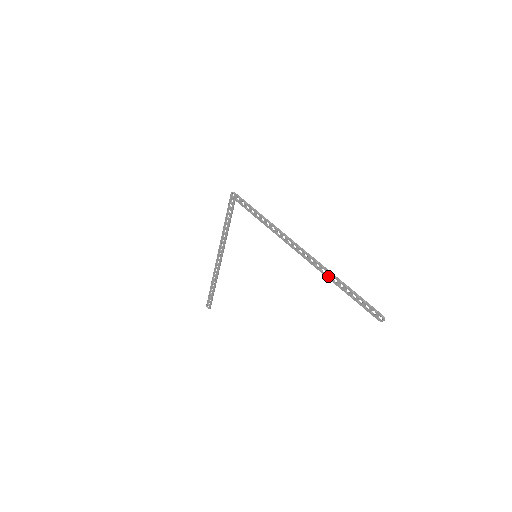
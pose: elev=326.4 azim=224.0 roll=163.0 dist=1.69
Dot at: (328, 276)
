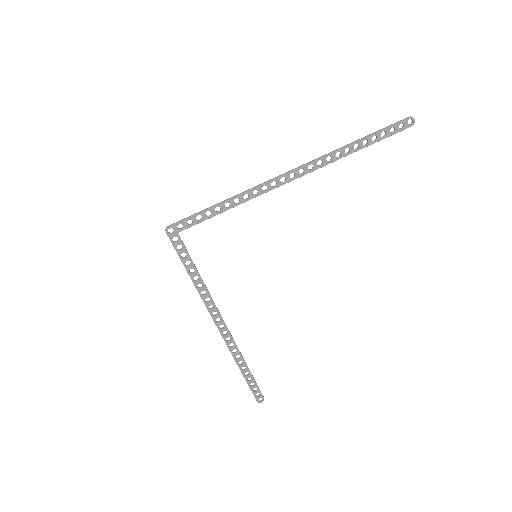
Dot at: (337, 157)
